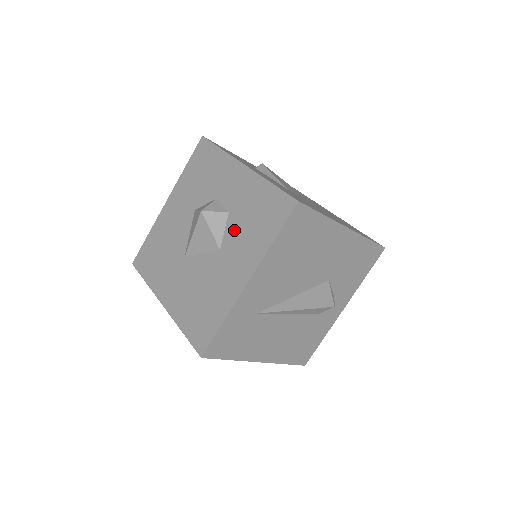
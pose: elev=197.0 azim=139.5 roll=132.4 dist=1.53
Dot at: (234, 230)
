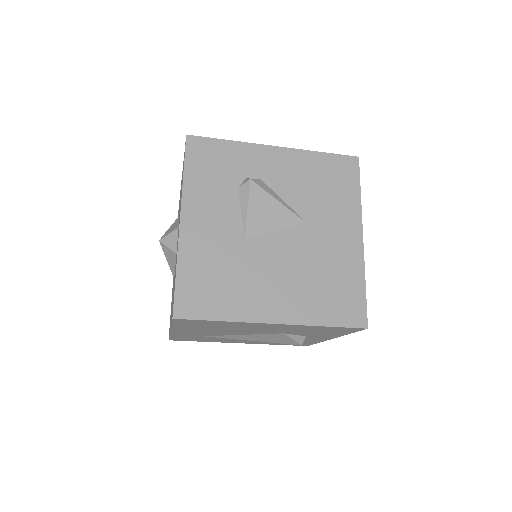
Dot at: occluded
